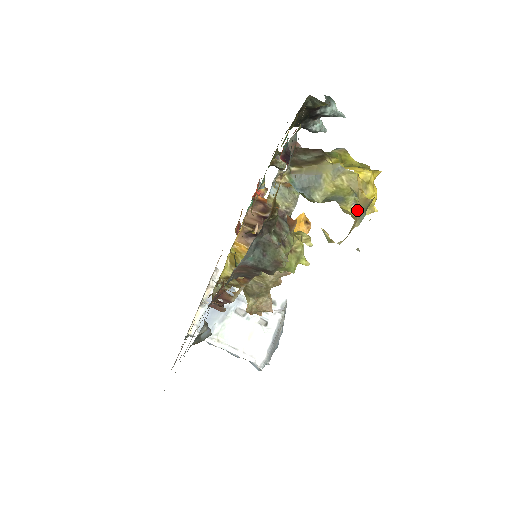
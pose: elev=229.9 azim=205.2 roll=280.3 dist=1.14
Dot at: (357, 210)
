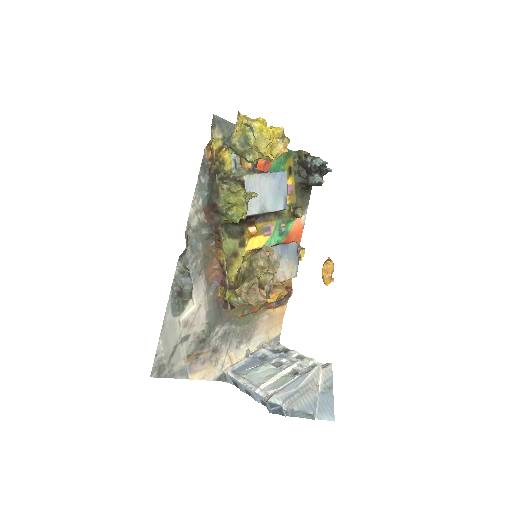
Dot at: (256, 140)
